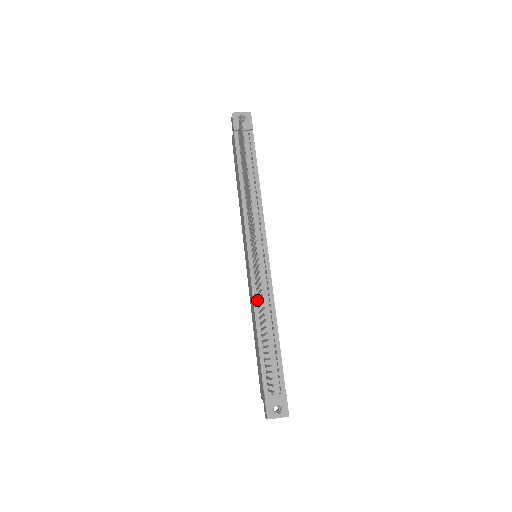
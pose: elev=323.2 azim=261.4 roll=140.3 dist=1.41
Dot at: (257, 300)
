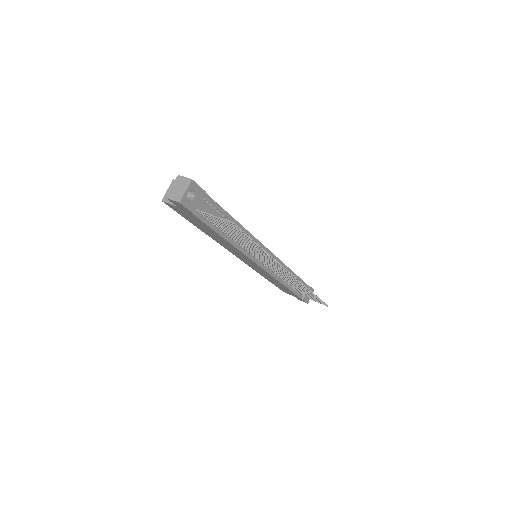
Dot at: (279, 277)
